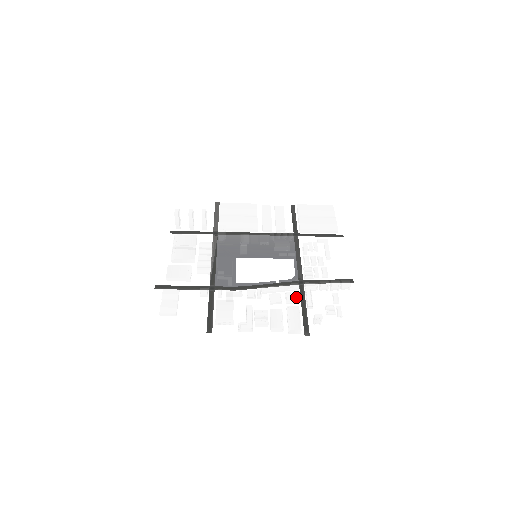
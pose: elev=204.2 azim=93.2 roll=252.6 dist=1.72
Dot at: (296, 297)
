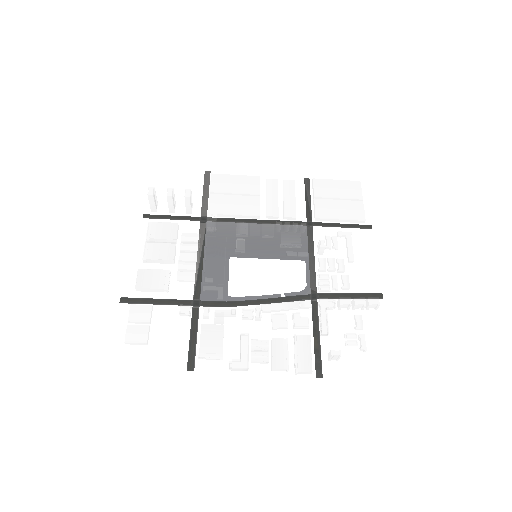
Dot at: (307, 321)
